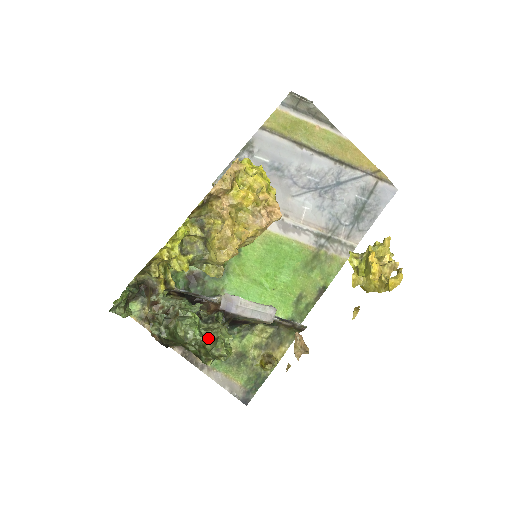
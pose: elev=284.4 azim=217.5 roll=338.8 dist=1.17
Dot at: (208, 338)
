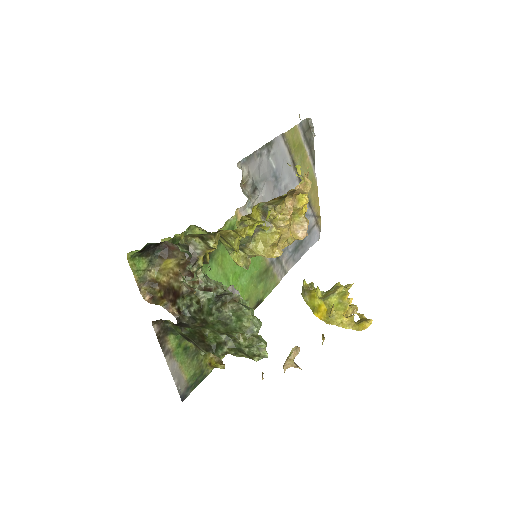
Dot at: occluded
